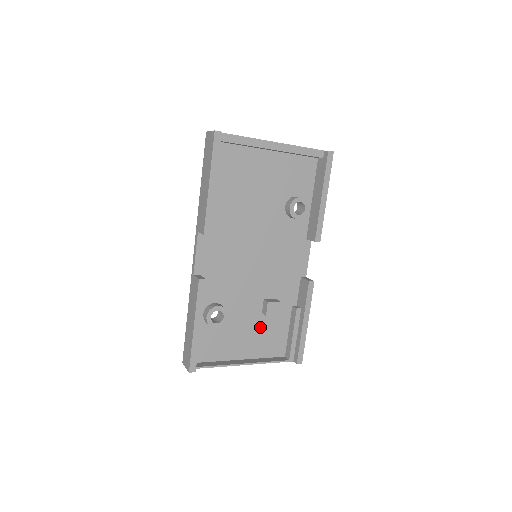
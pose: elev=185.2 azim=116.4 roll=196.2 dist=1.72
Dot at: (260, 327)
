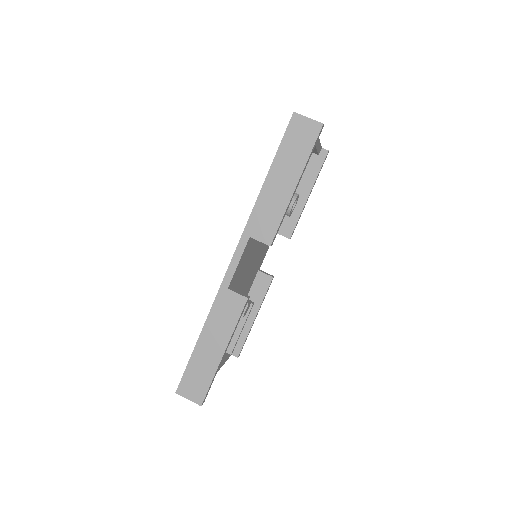
Dot at: occluded
